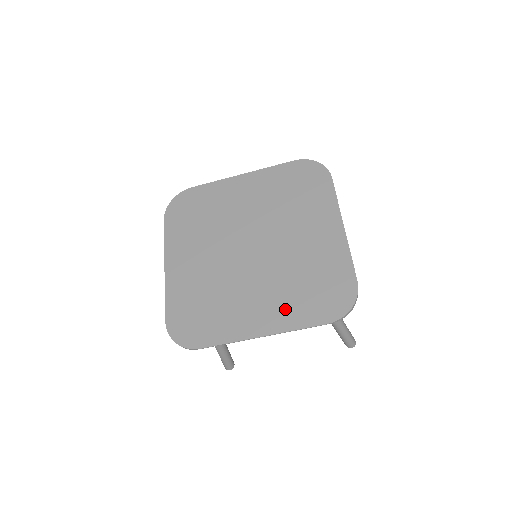
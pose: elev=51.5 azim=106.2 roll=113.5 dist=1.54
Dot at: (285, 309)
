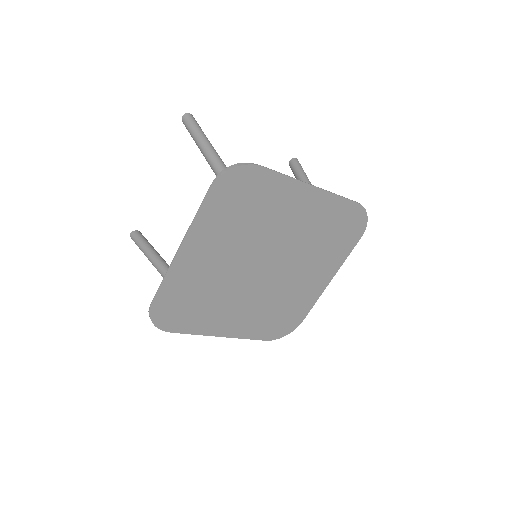
Dot at: (250, 324)
